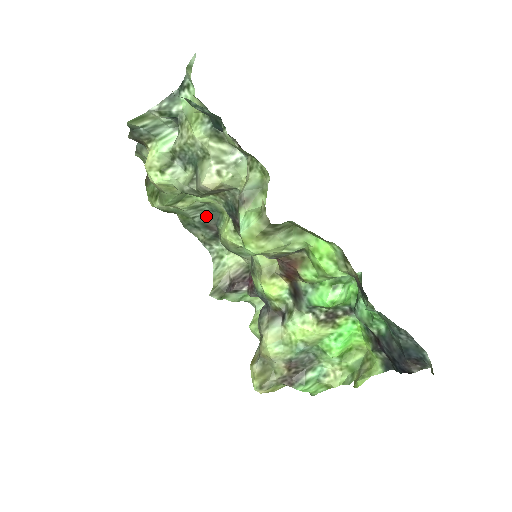
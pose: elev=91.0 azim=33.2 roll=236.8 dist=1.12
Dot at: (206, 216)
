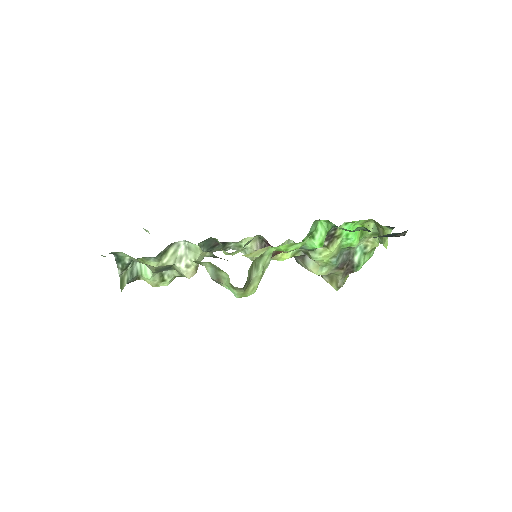
Dot at: (206, 245)
